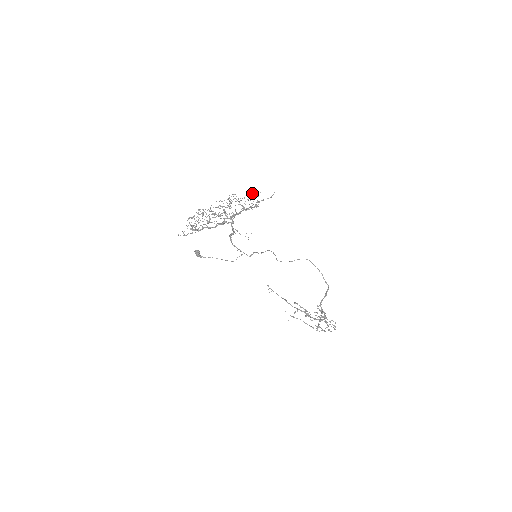
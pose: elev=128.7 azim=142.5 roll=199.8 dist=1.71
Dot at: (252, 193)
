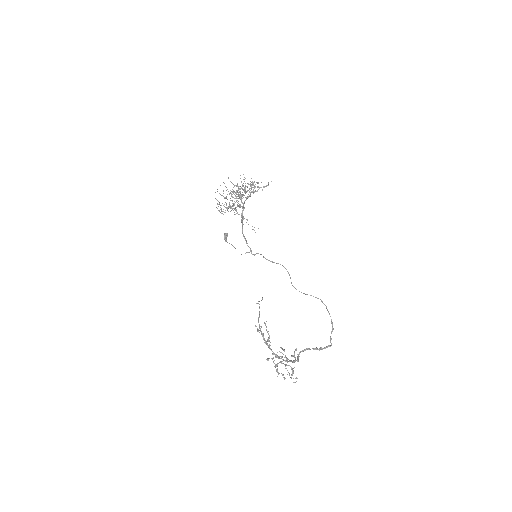
Dot at: occluded
